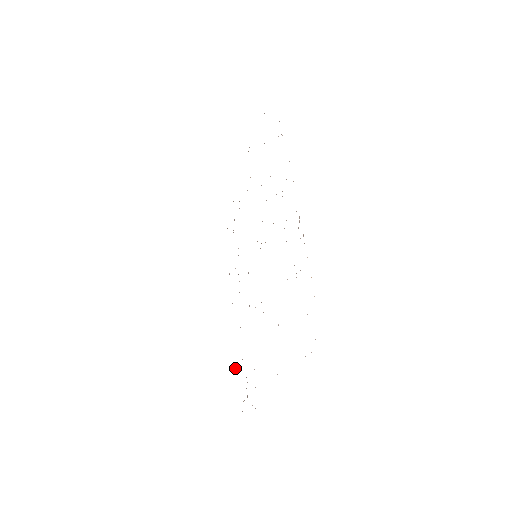
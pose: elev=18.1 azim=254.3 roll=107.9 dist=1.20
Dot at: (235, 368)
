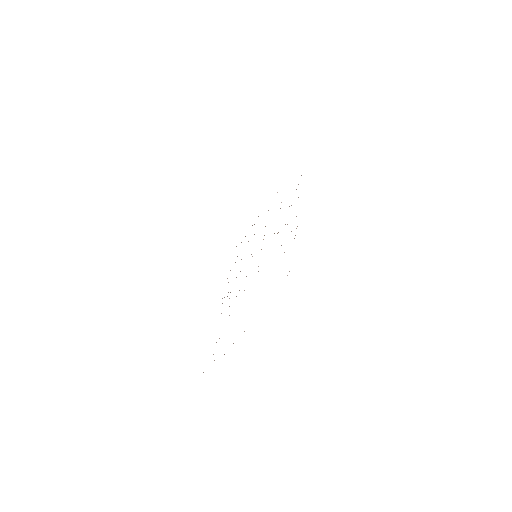
Dot at: occluded
